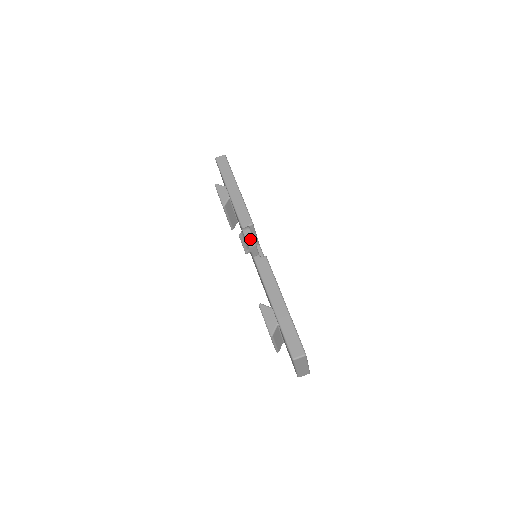
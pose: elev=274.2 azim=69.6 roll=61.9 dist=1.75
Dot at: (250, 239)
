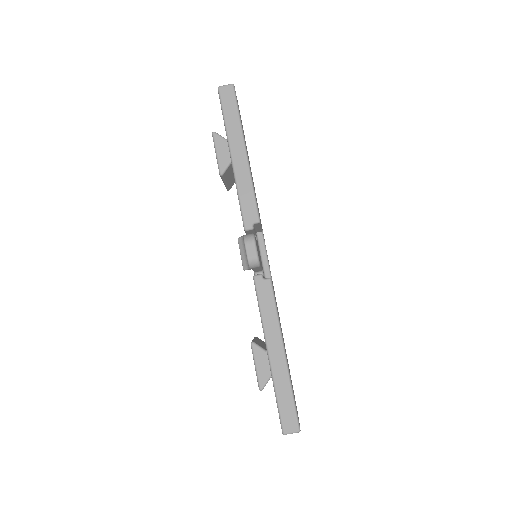
Dot at: (253, 259)
